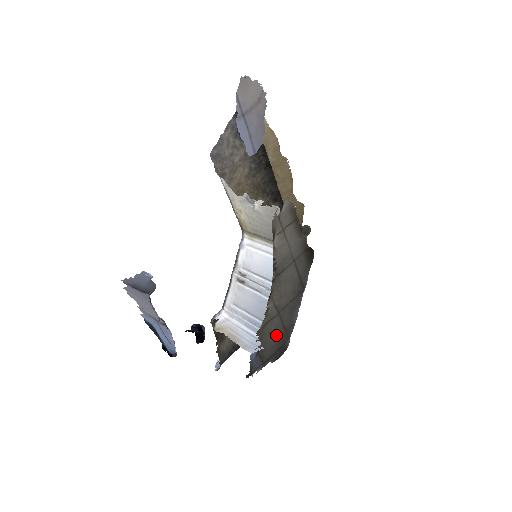
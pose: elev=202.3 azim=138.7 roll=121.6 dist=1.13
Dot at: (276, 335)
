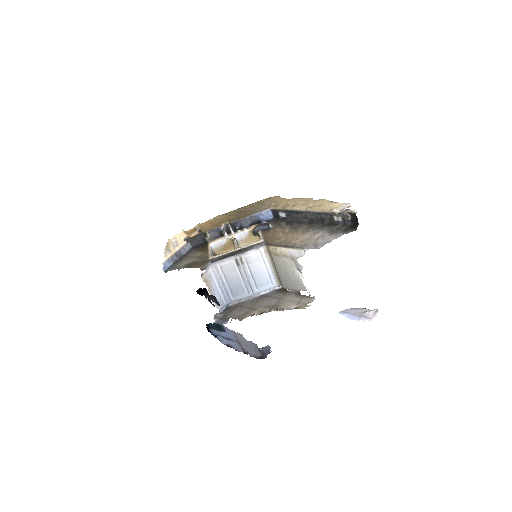
Dot at: (237, 311)
